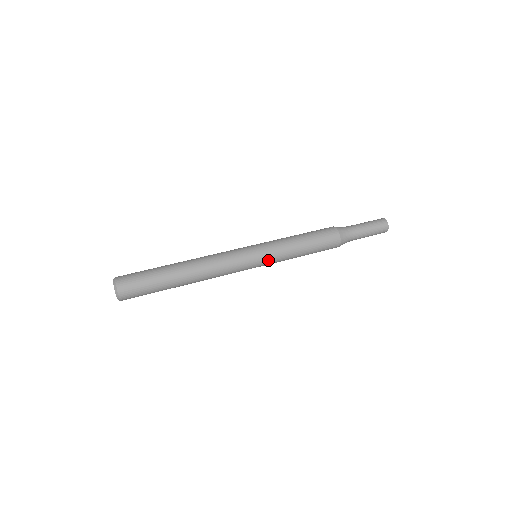
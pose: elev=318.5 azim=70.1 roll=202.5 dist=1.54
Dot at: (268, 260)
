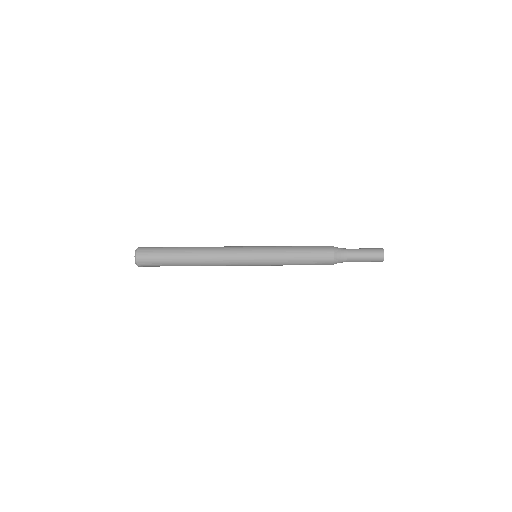
Dot at: (264, 263)
